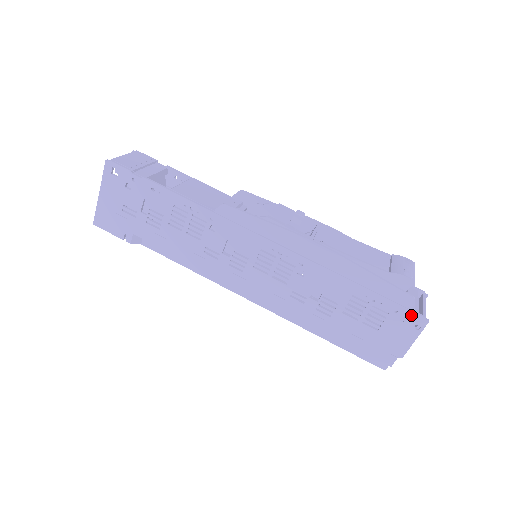
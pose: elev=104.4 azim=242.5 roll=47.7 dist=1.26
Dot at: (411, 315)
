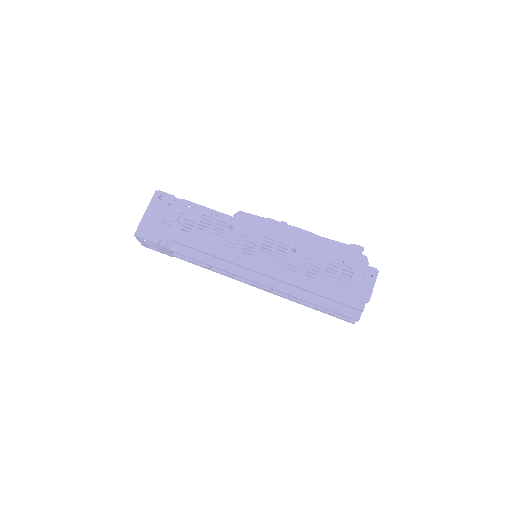
Dot at: (367, 268)
